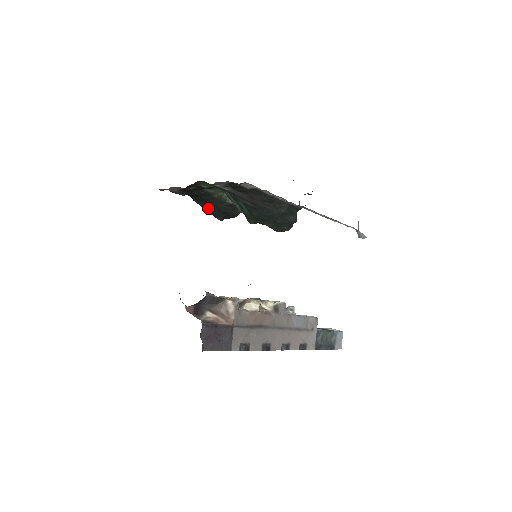
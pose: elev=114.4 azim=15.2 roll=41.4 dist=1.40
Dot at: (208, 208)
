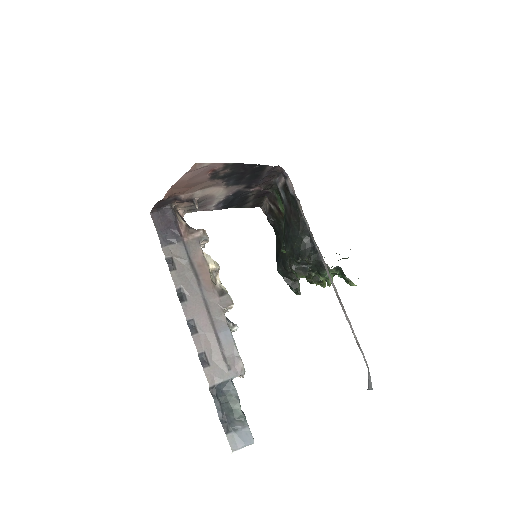
Dot at: (278, 253)
